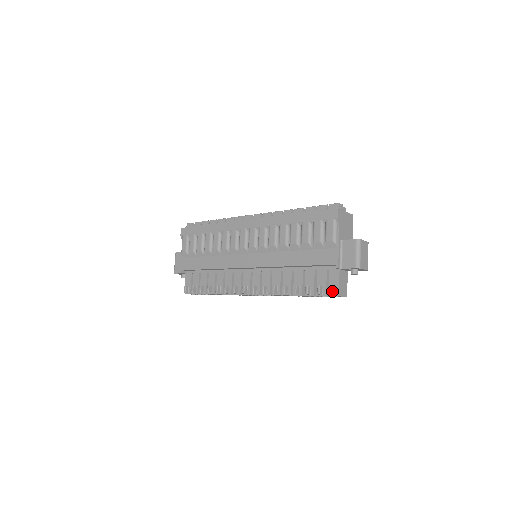
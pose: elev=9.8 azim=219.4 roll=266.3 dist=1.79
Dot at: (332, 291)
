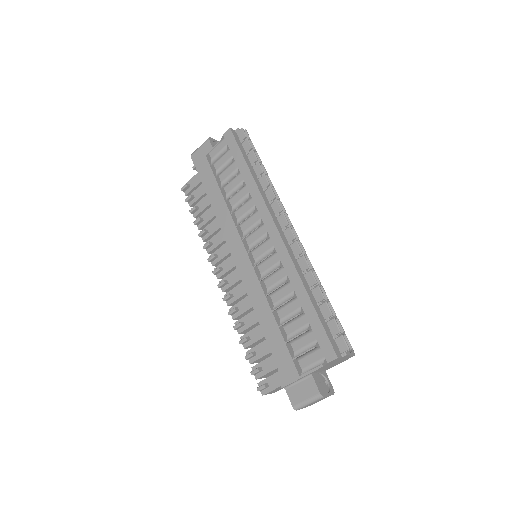
Dot at: (260, 389)
